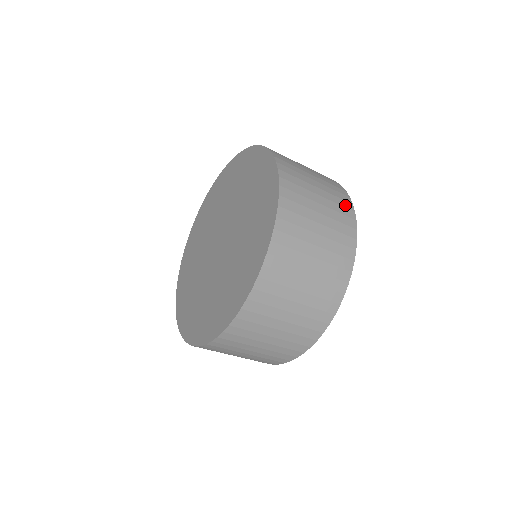
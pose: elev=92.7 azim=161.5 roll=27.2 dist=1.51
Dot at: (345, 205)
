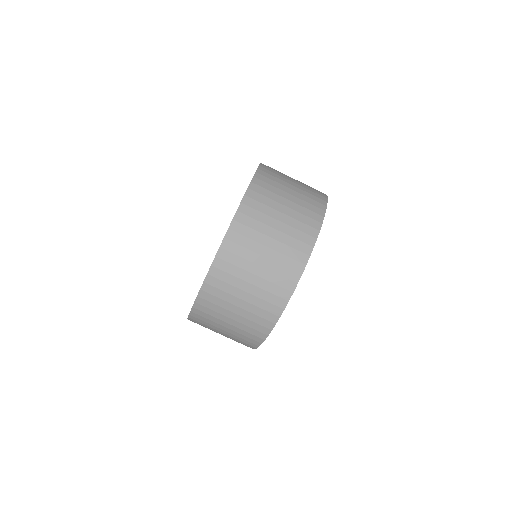
Dot at: occluded
